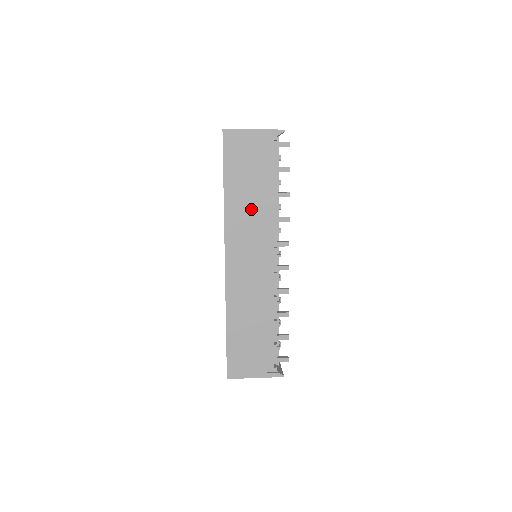
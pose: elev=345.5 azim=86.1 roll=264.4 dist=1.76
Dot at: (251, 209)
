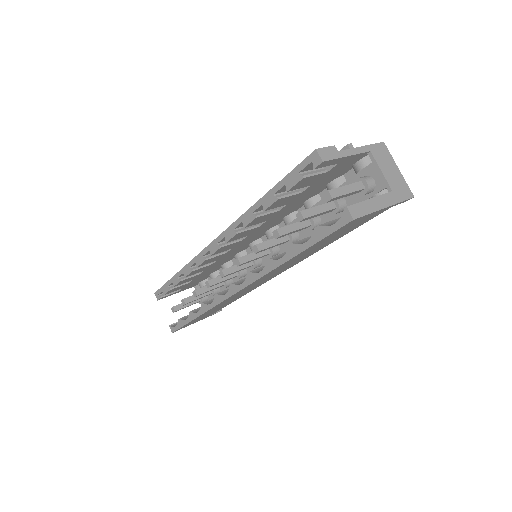
Dot at: occluded
